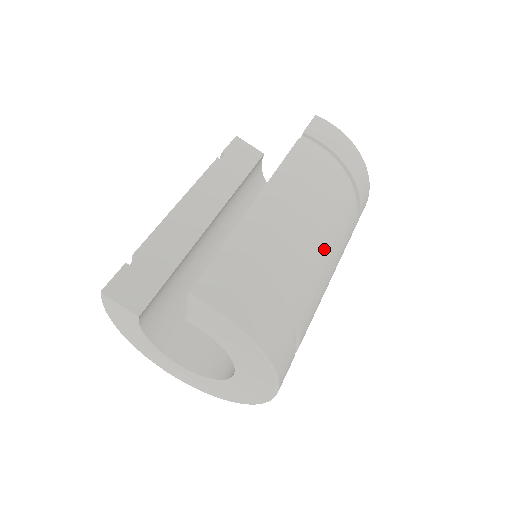
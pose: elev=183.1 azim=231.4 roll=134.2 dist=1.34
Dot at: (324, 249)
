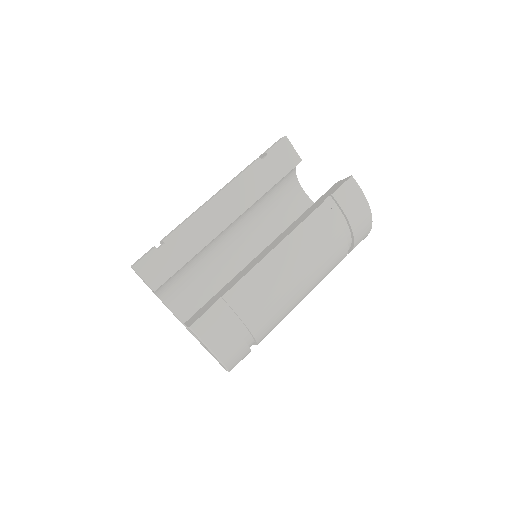
Dot at: (300, 295)
